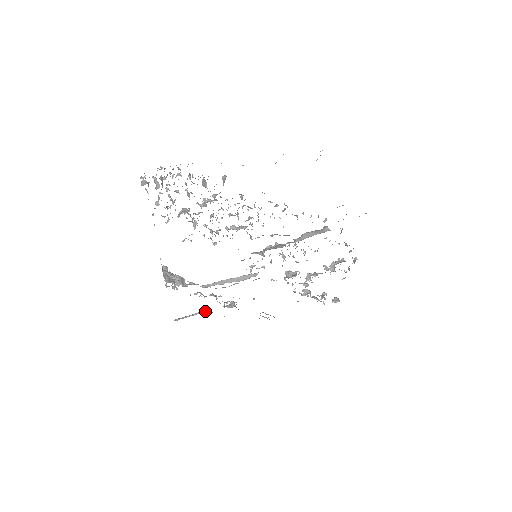
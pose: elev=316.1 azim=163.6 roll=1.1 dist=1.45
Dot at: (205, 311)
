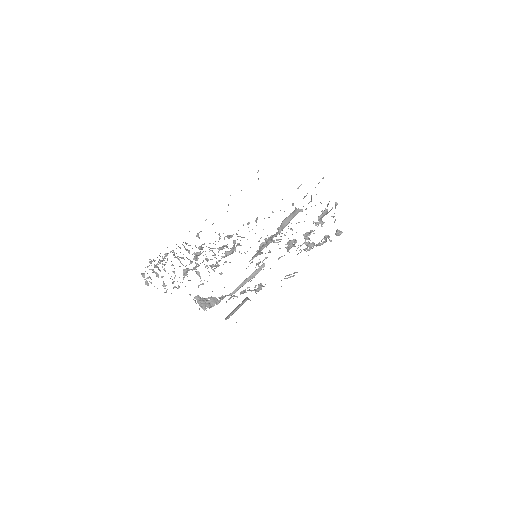
Dot at: (243, 303)
